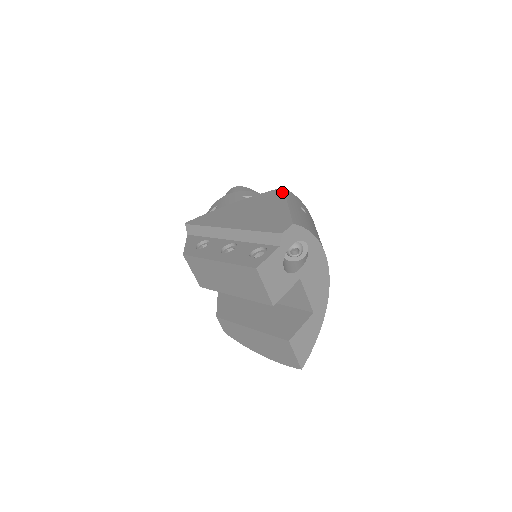
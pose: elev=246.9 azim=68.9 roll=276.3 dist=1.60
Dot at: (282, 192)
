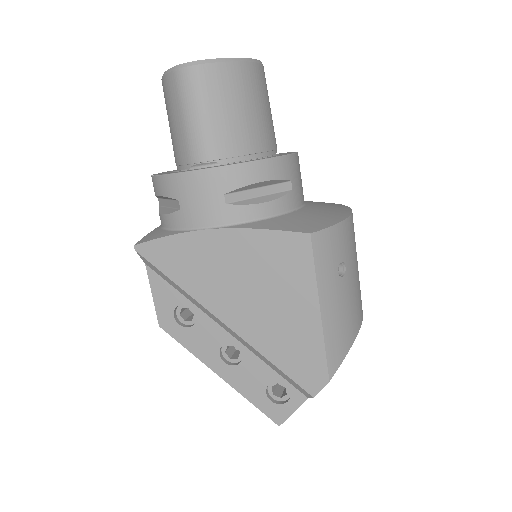
Dot at: (309, 258)
